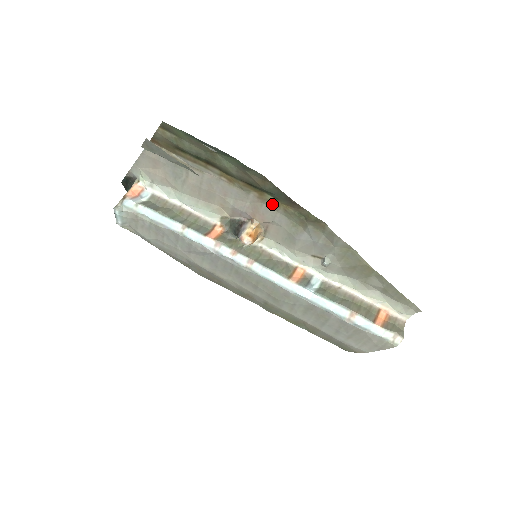
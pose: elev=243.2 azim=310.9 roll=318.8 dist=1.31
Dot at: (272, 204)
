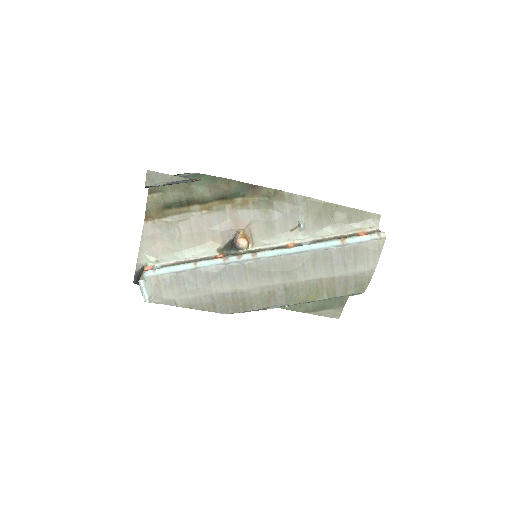
Dot at: (243, 205)
